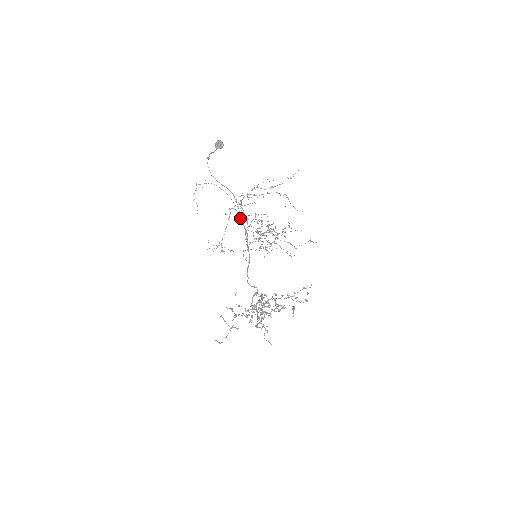
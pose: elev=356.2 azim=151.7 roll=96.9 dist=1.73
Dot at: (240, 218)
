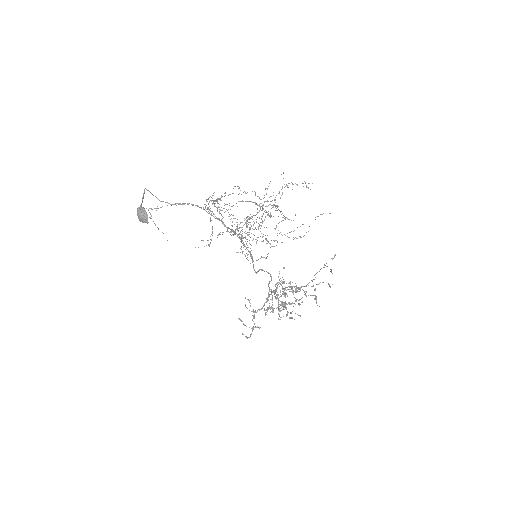
Dot at: occluded
